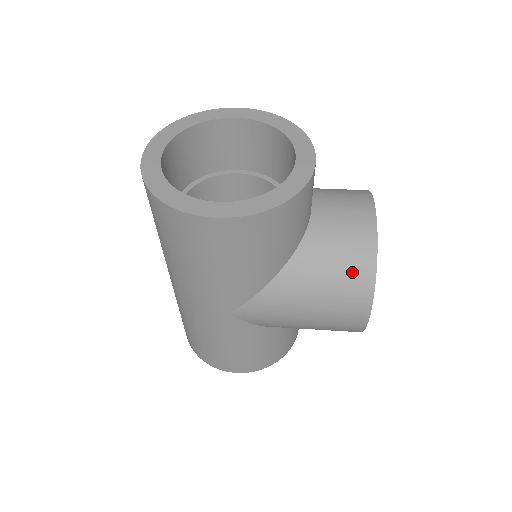
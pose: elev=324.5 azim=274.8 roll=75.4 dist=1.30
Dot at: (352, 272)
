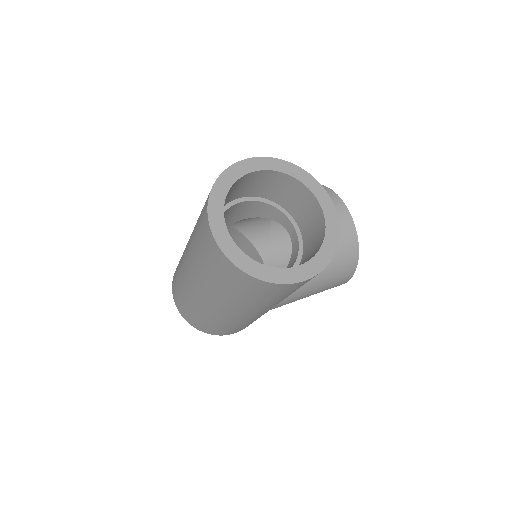
Dot at: (346, 262)
